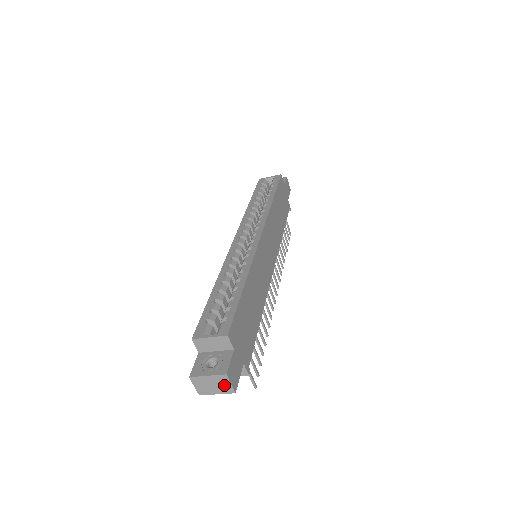
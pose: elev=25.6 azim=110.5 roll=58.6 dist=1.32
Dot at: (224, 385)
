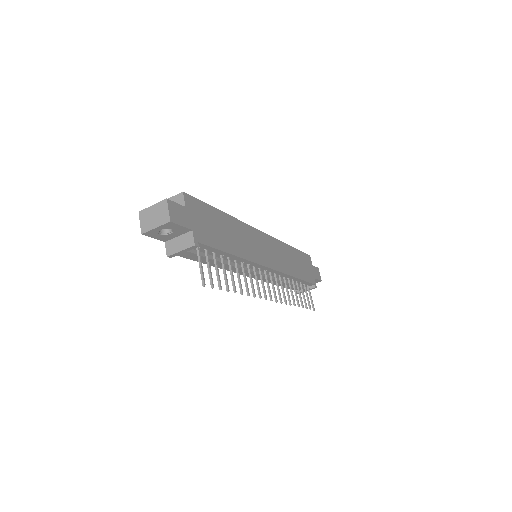
Dot at: (163, 213)
